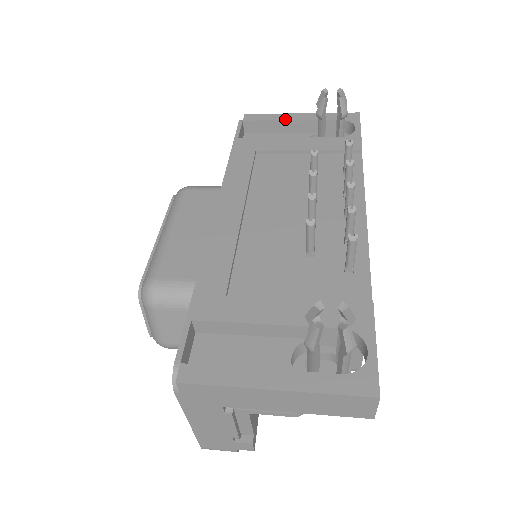
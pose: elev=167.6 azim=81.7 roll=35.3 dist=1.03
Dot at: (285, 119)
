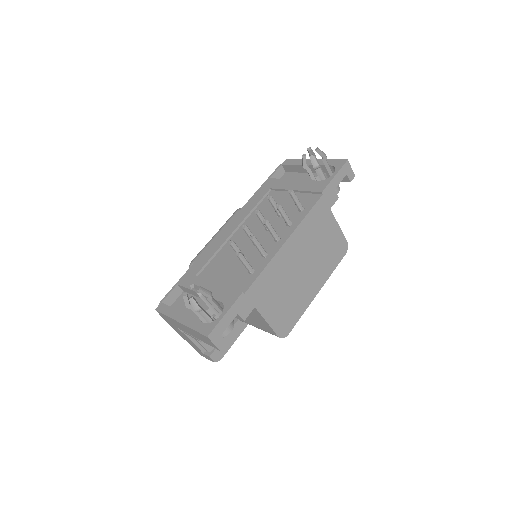
Dot at: occluded
